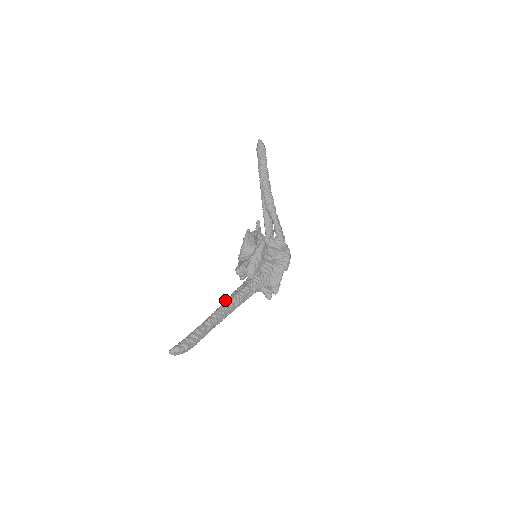
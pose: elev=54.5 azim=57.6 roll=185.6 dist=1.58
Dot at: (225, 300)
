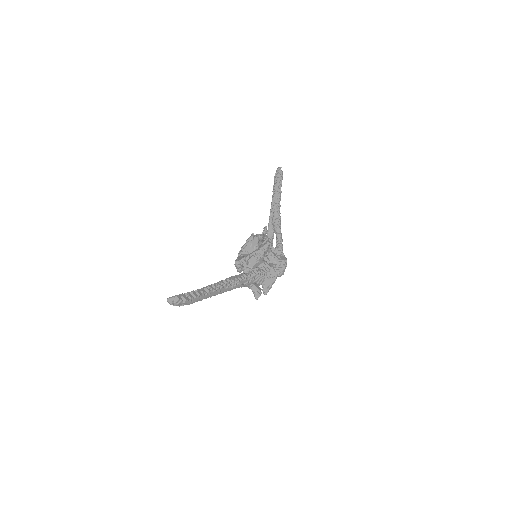
Dot at: occluded
